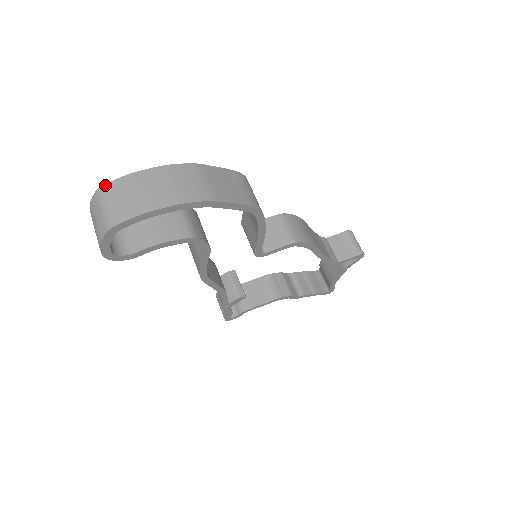
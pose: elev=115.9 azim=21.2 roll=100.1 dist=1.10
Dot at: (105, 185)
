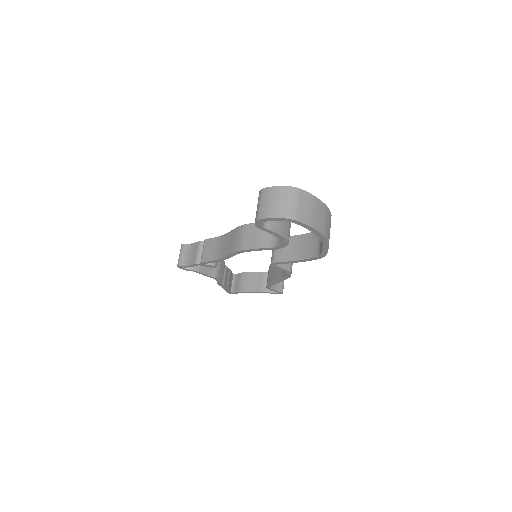
Dot at: (301, 190)
